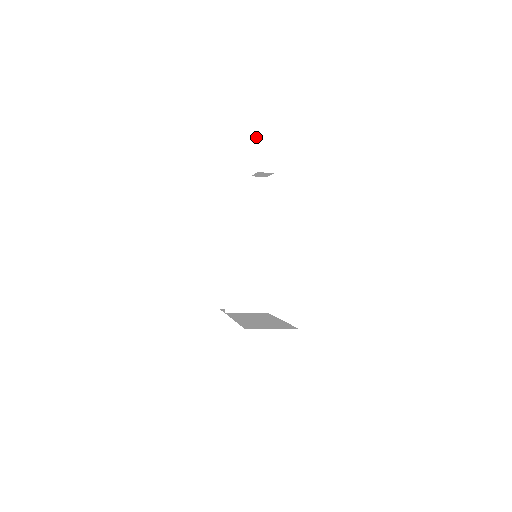
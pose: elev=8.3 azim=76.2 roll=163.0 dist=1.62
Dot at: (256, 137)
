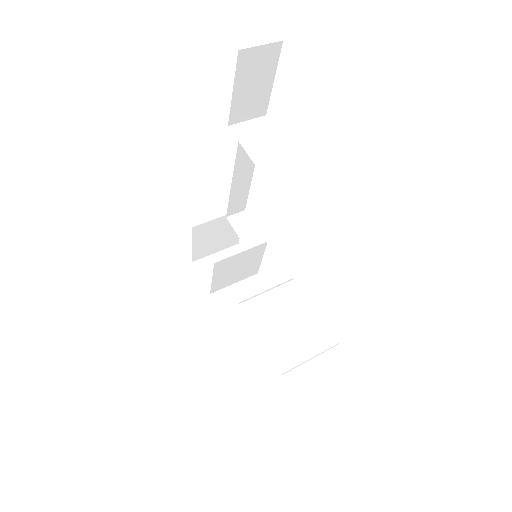
Dot at: (259, 58)
